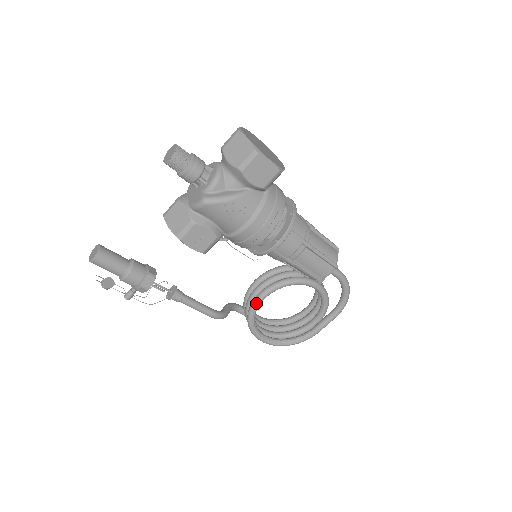
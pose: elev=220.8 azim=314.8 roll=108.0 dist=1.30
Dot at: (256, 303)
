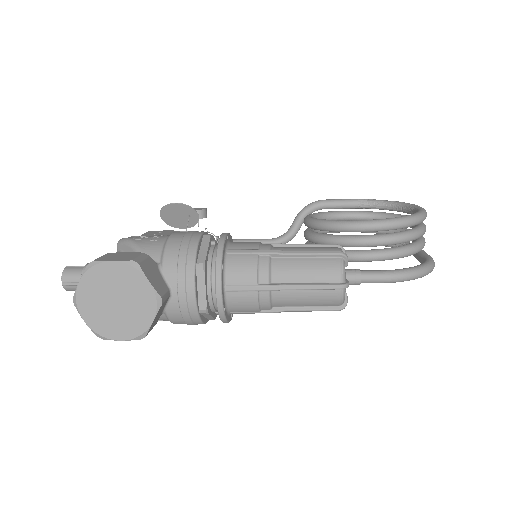
Dot at: occluded
